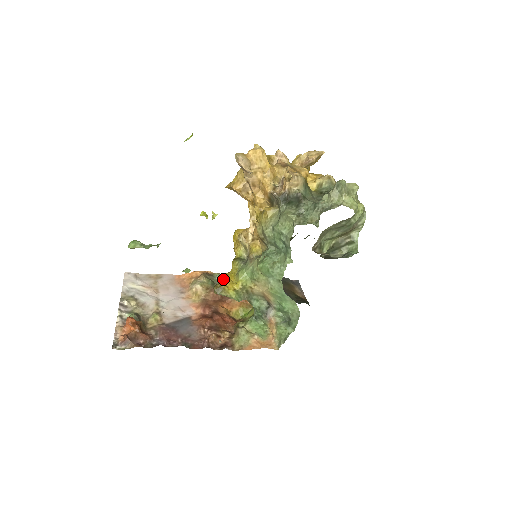
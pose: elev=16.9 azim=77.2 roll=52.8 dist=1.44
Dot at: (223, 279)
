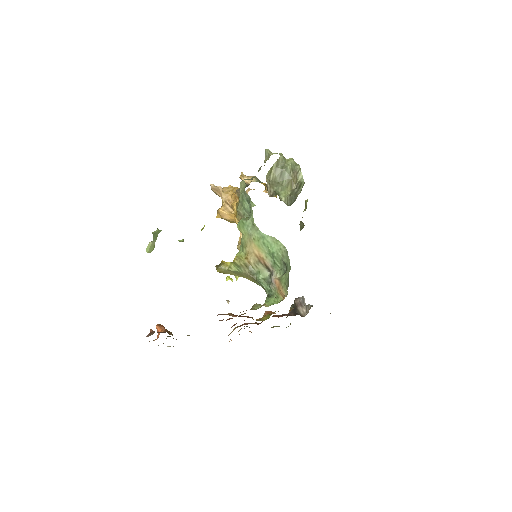
Dot at: occluded
